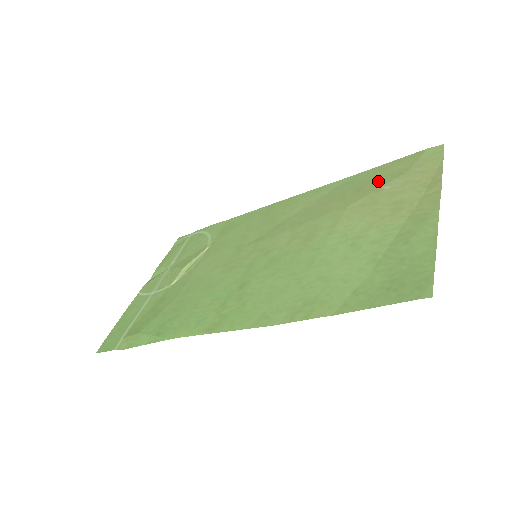
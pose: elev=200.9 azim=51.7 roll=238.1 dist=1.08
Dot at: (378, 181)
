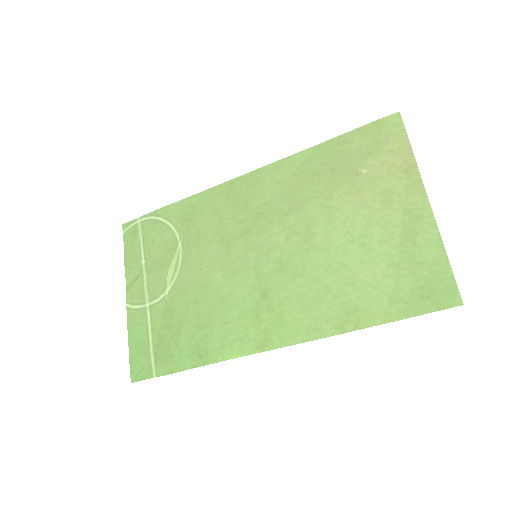
Dot at: (350, 160)
